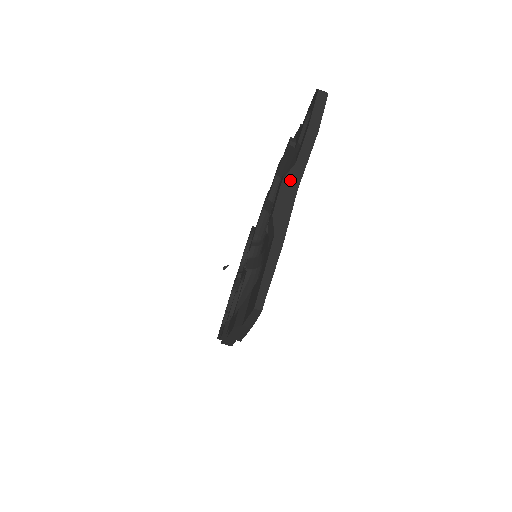
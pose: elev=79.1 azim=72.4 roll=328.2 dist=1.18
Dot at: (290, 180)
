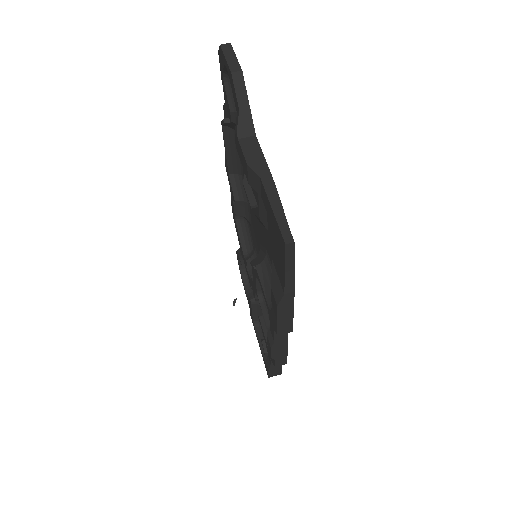
Dot at: (244, 130)
